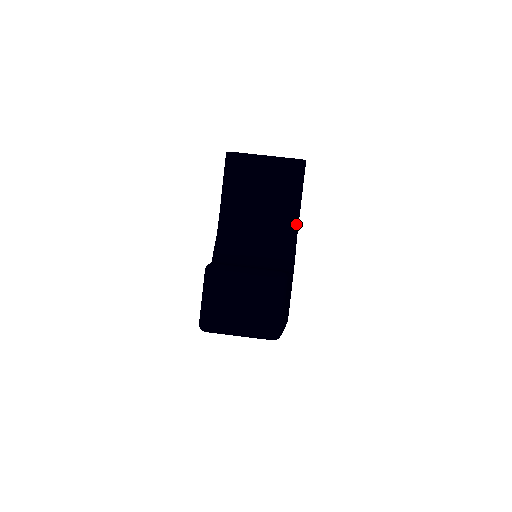
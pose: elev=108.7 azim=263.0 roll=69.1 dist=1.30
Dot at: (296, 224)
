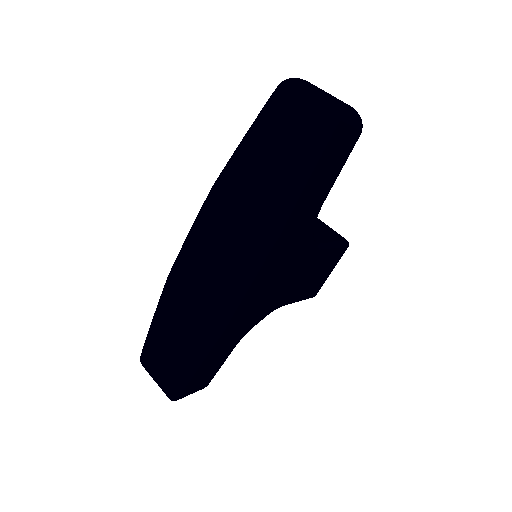
Dot at: (322, 245)
